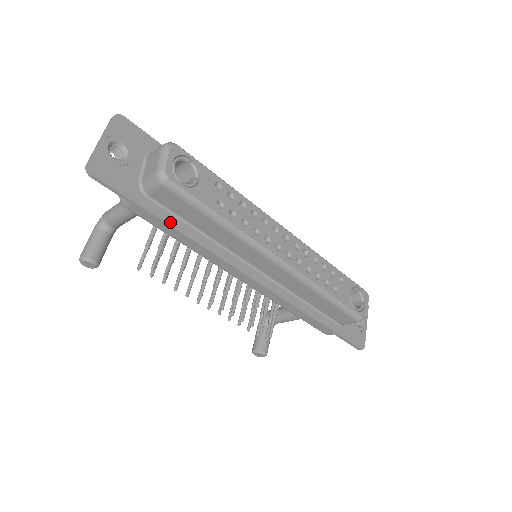
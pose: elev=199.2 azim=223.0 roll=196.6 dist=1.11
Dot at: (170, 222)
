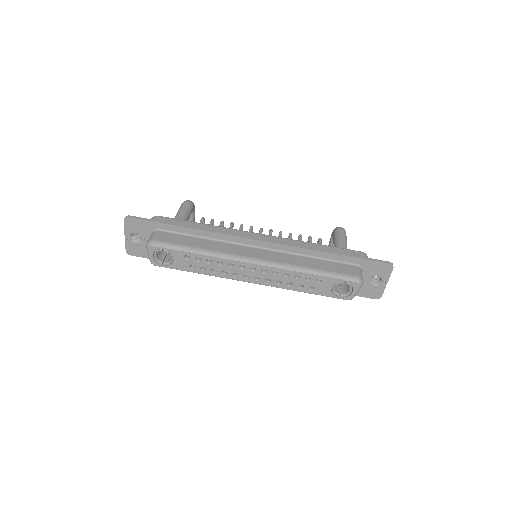
Dot at: occluded
